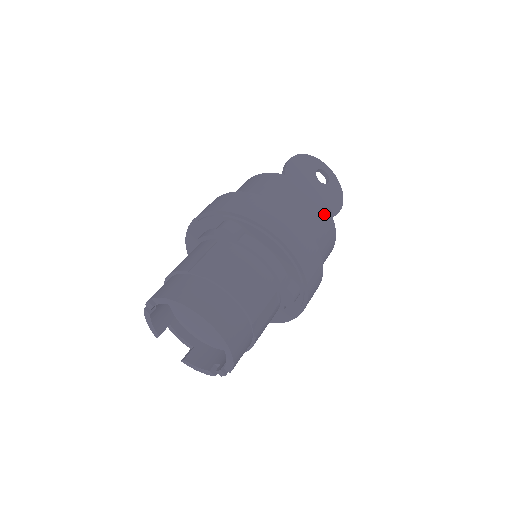
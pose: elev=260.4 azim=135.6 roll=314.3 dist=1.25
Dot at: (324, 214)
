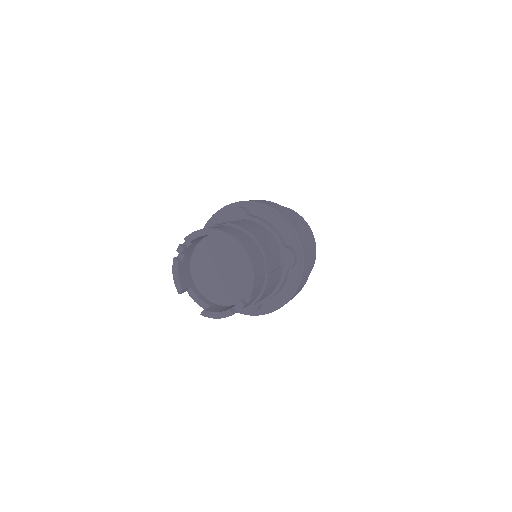
Dot at: (306, 225)
